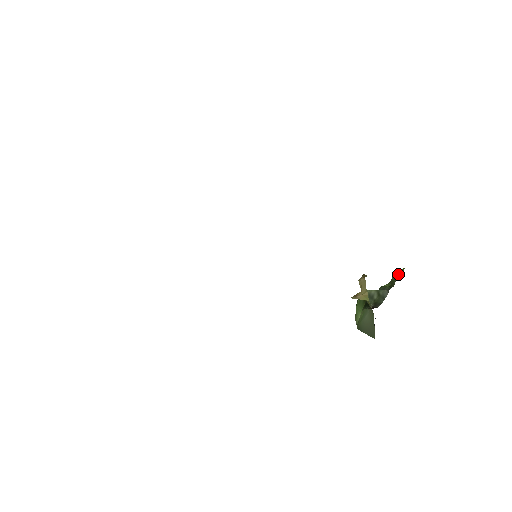
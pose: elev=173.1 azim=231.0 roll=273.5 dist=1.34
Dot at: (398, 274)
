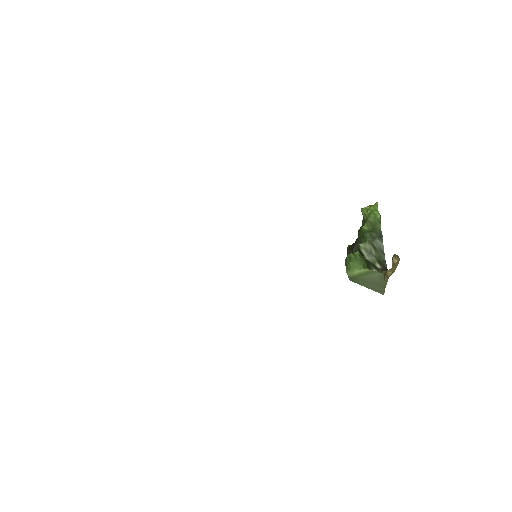
Dot at: (378, 216)
